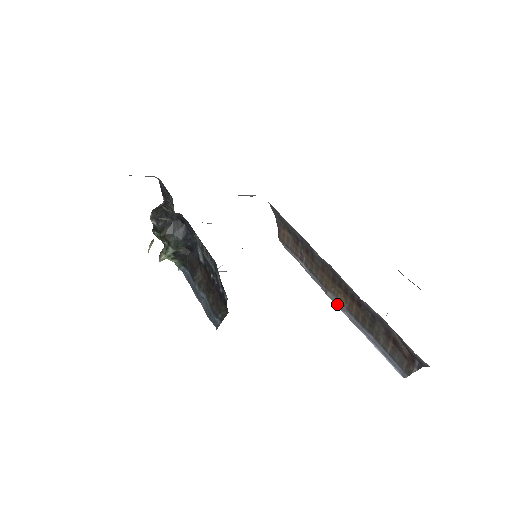
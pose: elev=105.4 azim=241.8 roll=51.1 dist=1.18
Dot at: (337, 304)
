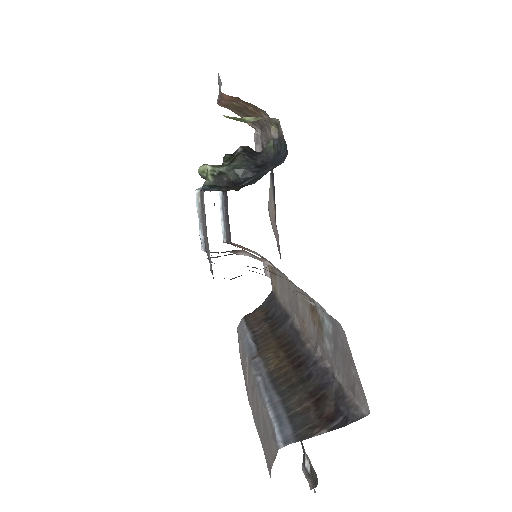
Dot at: (257, 368)
